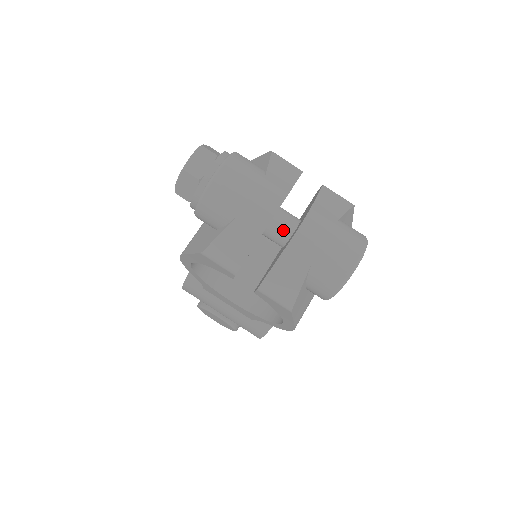
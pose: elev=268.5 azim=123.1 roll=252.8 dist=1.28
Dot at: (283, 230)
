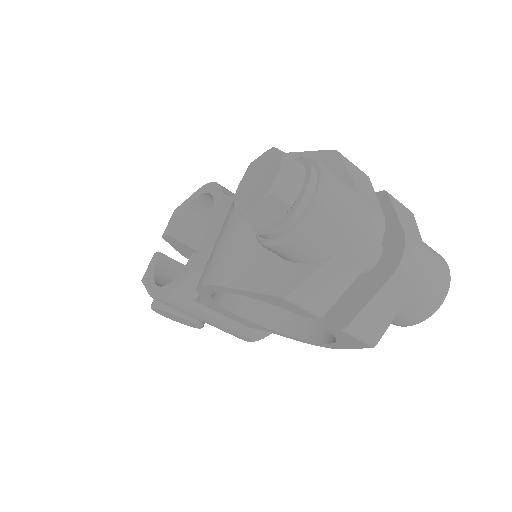
Dot at: occluded
